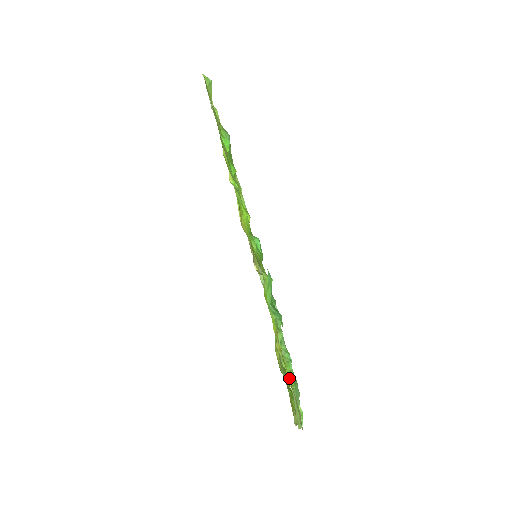
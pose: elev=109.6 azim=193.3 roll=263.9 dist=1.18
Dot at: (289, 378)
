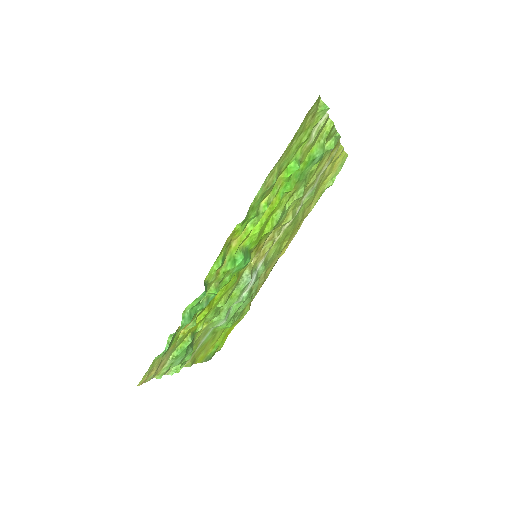
Dot at: (156, 357)
